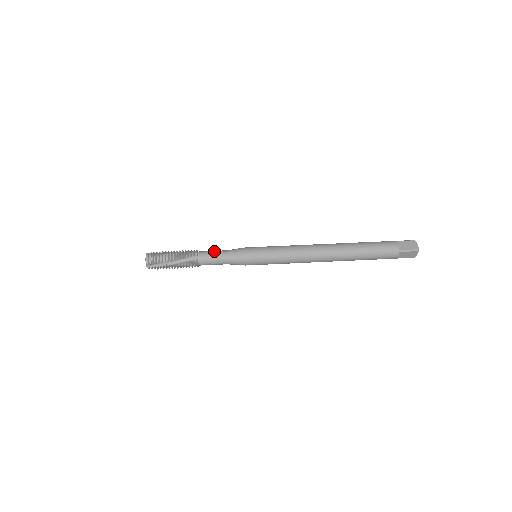
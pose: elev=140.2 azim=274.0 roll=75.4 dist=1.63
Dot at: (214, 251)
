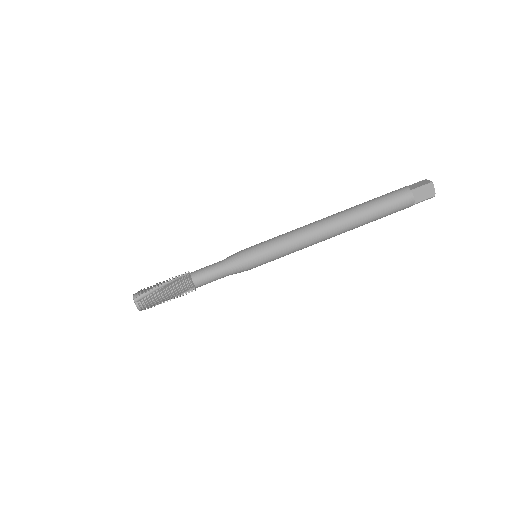
Dot at: (210, 273)
